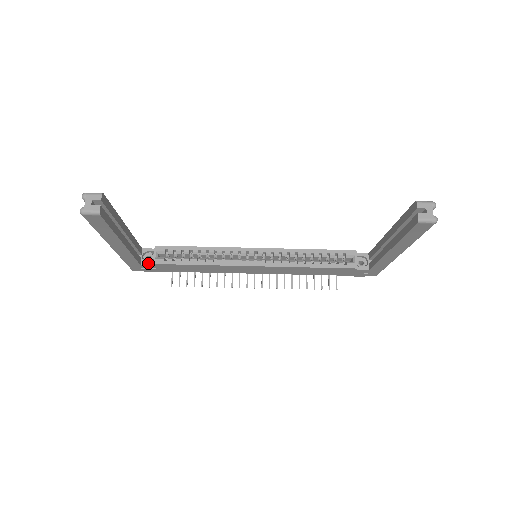
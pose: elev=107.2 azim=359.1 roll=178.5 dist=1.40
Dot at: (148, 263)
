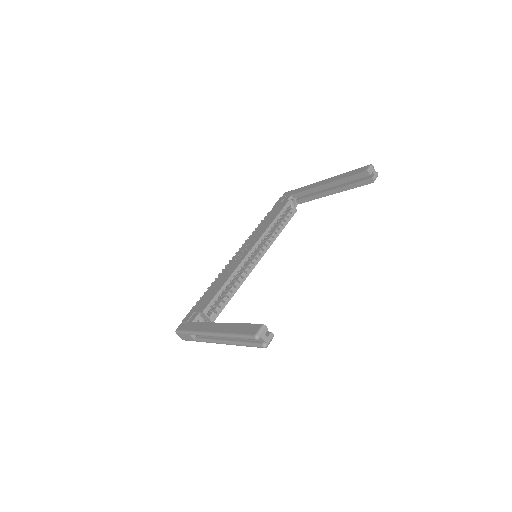
Dot at: occluded
